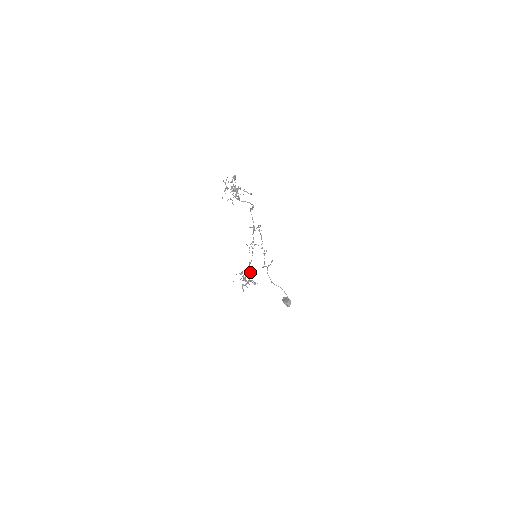
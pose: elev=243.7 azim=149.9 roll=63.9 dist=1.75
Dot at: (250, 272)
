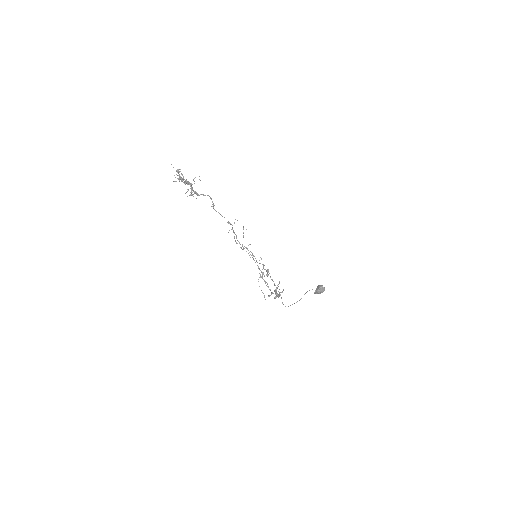
Dot at: occluded
